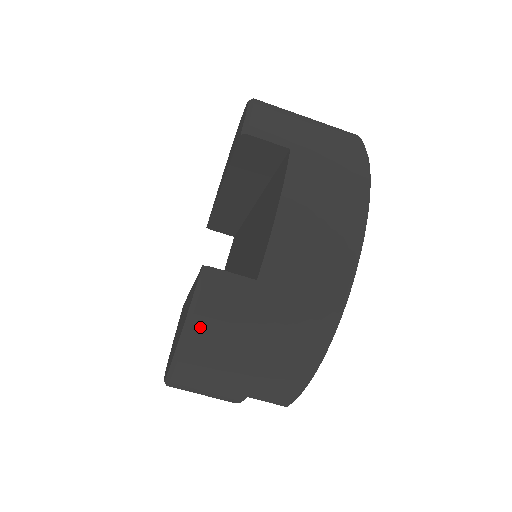
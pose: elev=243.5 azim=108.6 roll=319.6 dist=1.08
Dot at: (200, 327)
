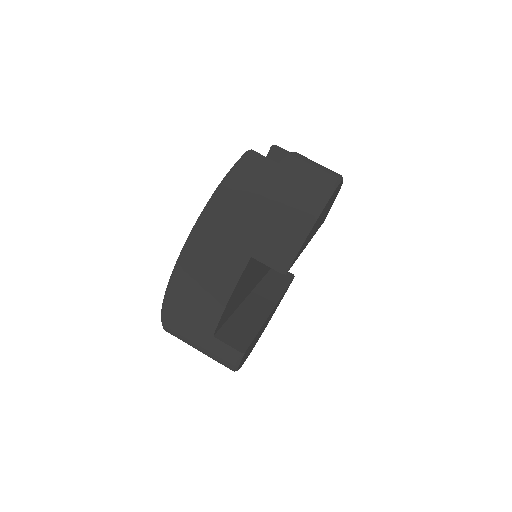
Dot at: (237, 175)
